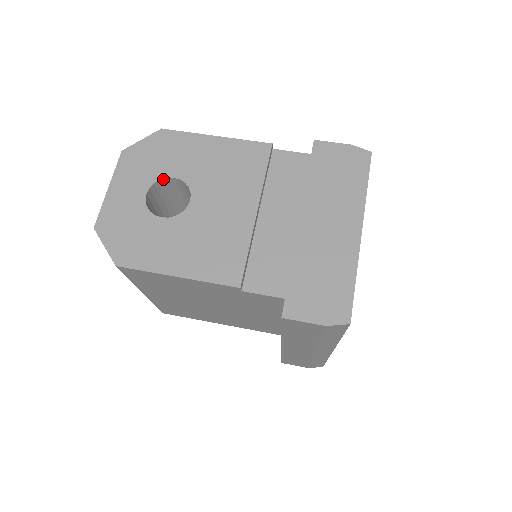
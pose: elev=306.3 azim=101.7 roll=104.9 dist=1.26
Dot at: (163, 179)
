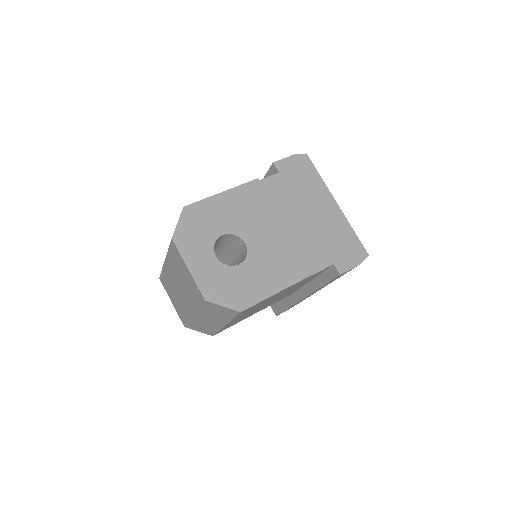
Dot at: (216, 240)
